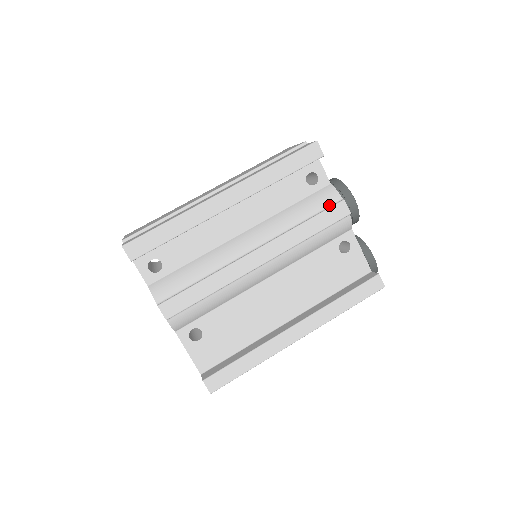
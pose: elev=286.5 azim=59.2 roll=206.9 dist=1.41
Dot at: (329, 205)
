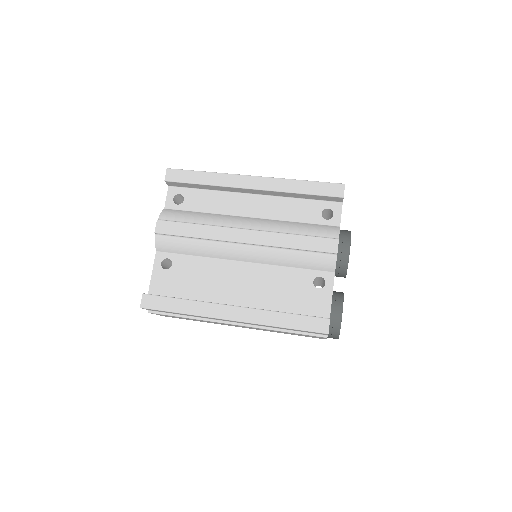
Dot at: (325, 236)
